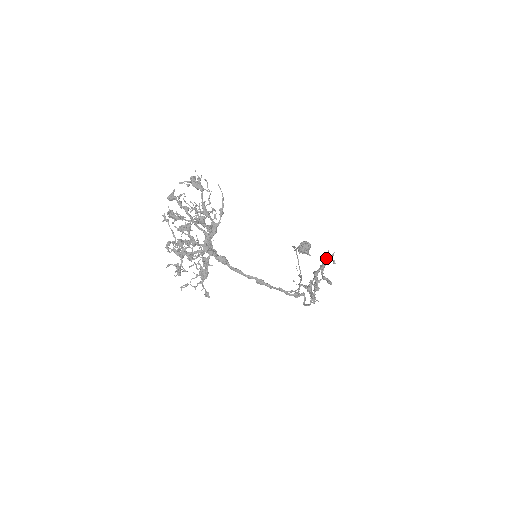
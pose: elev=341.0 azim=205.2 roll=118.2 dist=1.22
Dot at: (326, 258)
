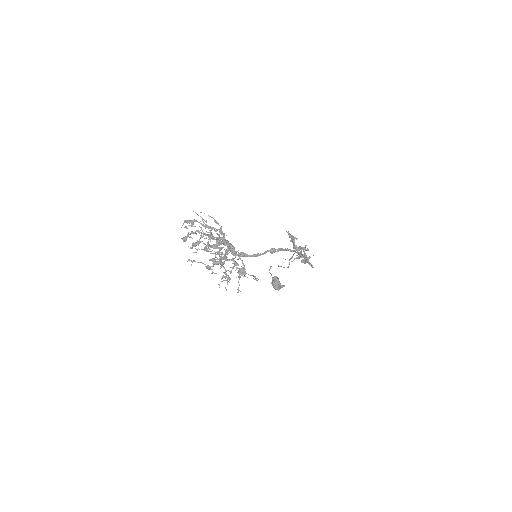
Dot at: (290, 235)
